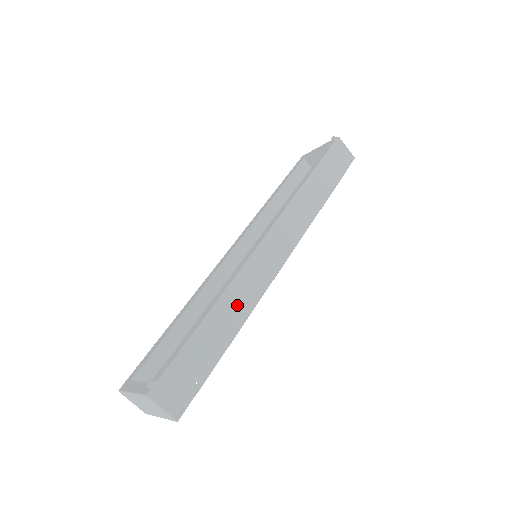
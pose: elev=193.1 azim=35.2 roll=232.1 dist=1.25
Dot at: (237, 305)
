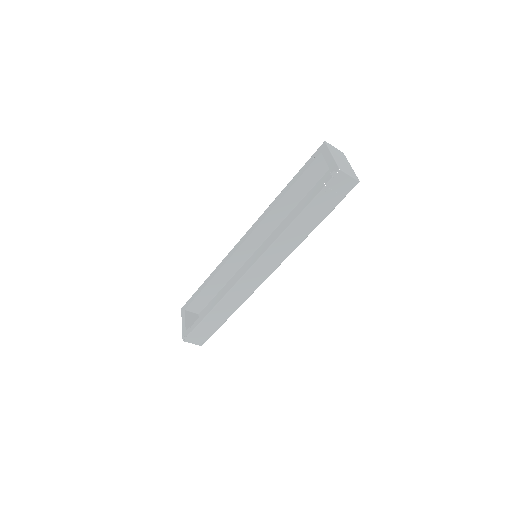
Dot at: (231, 304)
